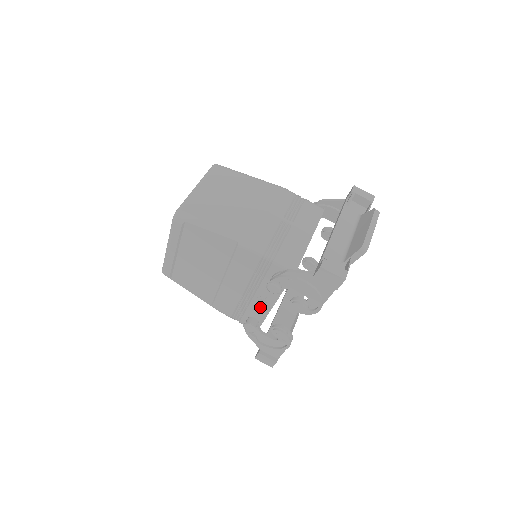
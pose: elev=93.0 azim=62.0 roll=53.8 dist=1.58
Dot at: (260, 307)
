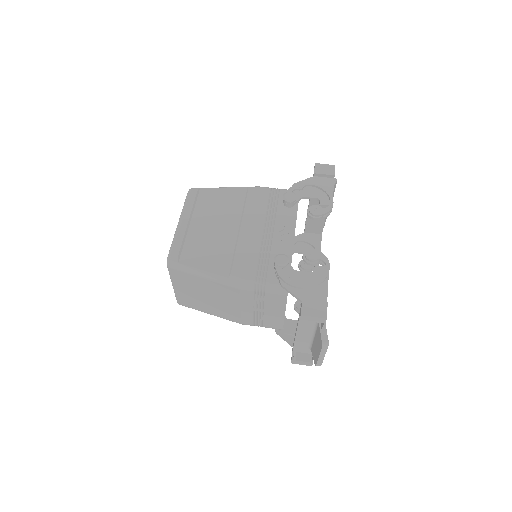
Dot at: (283, 244)
